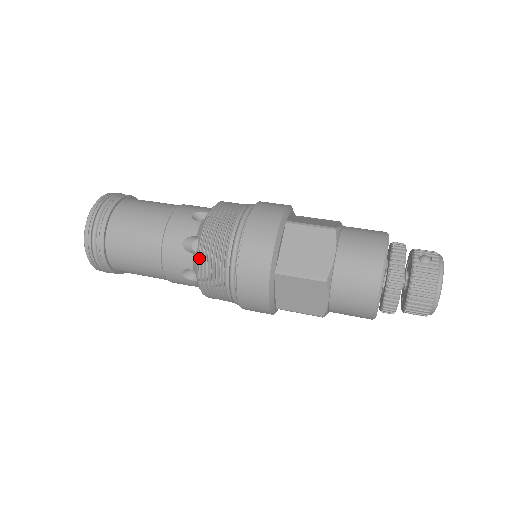
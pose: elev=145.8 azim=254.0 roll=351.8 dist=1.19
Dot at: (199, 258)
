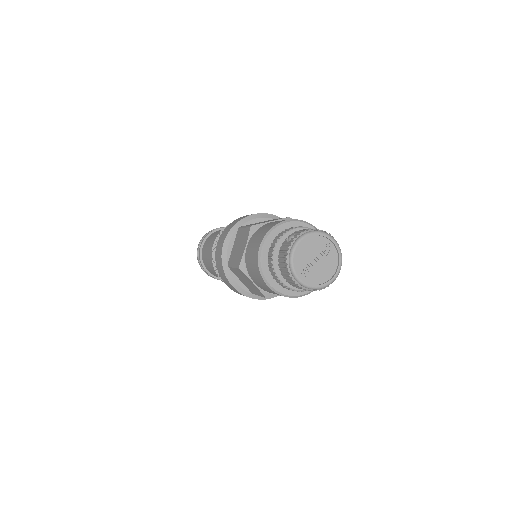
Dot at: (212, 263)
